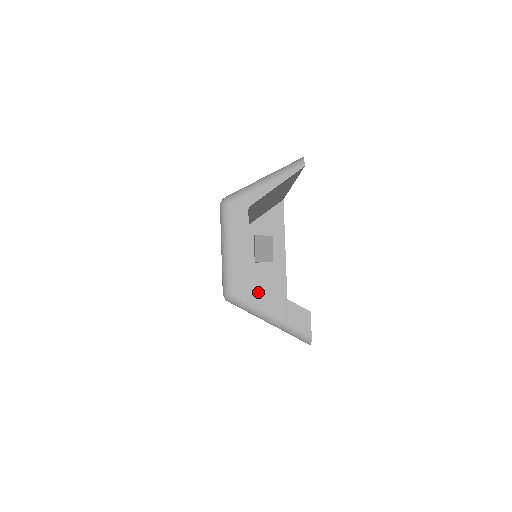
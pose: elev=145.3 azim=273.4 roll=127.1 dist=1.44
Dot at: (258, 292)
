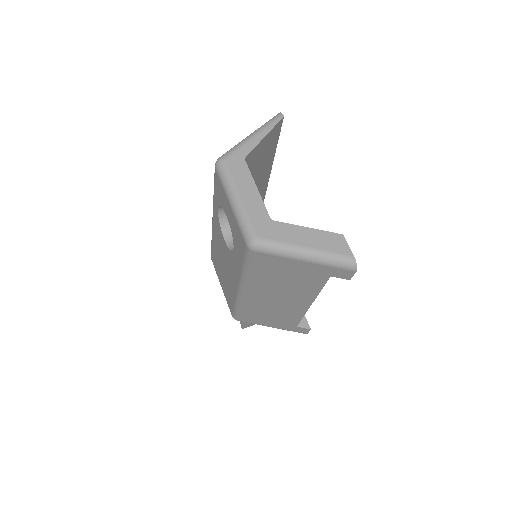
Dot at: (283, 229)
